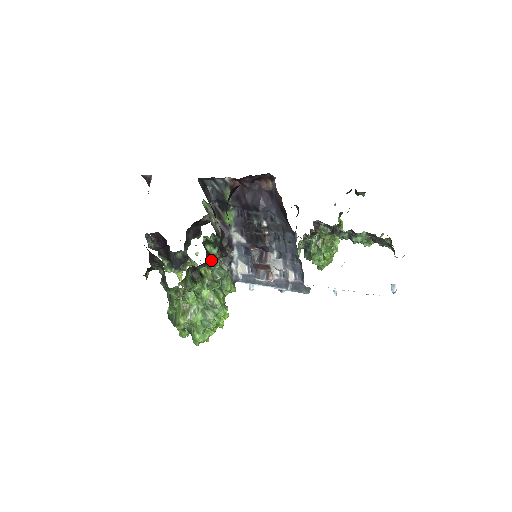
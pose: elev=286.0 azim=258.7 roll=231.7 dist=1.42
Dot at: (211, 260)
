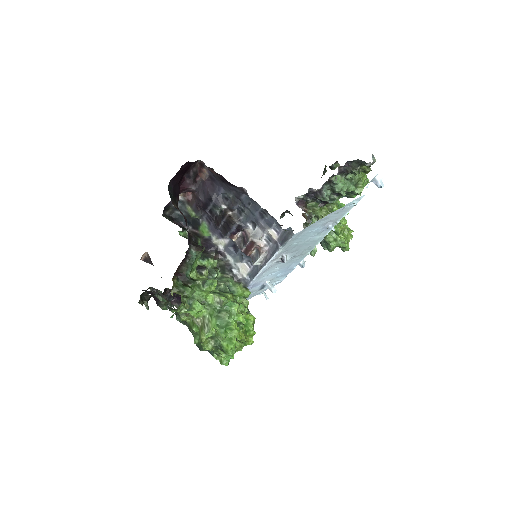
Dot at: (189, 258)
